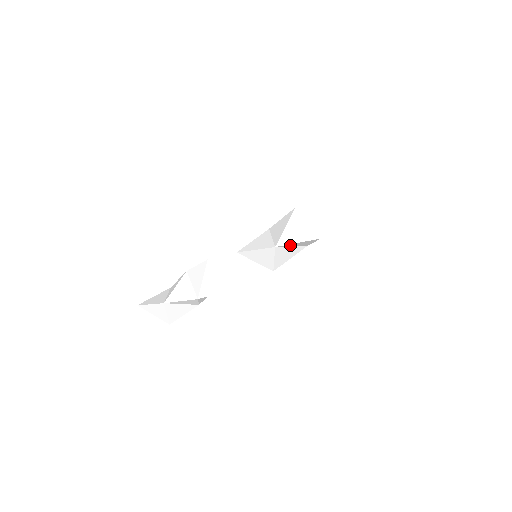
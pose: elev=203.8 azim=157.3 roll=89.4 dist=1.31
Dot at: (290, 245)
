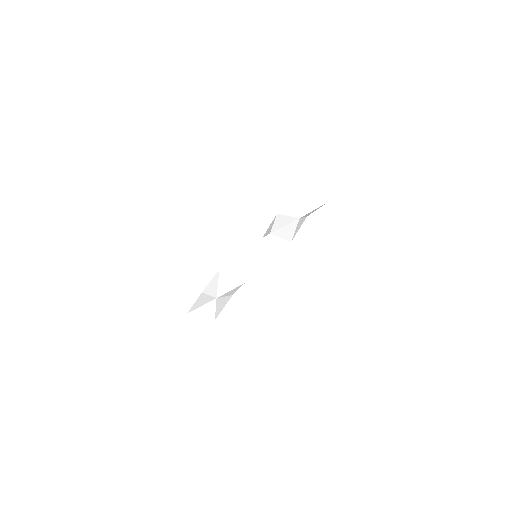
Dot at: (280, 233)
